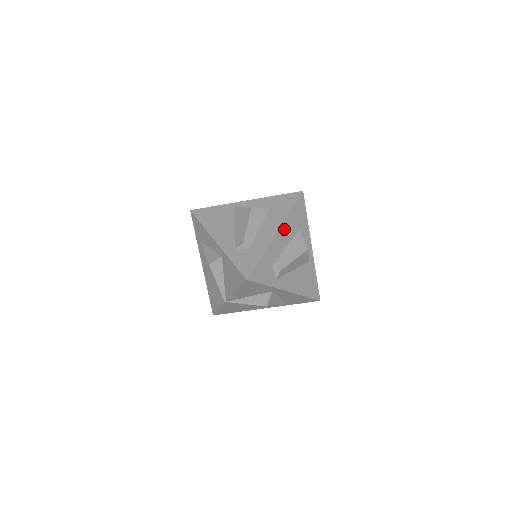
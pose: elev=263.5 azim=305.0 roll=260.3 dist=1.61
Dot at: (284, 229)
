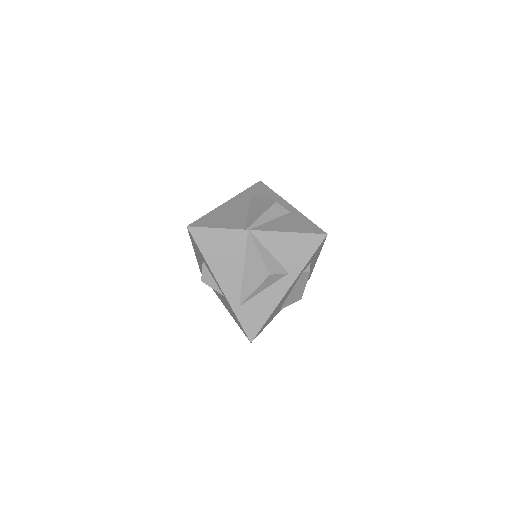
Dot at: (312, 267)
